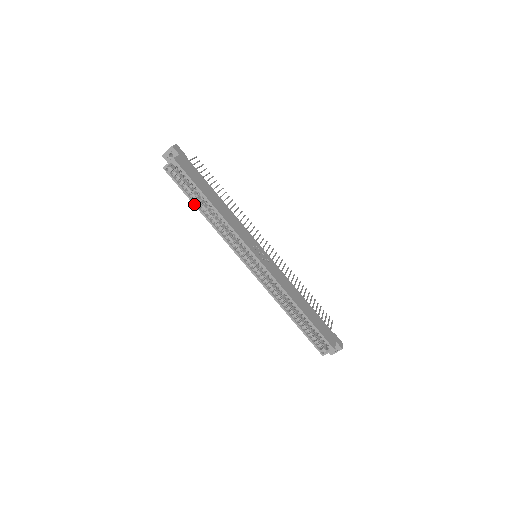
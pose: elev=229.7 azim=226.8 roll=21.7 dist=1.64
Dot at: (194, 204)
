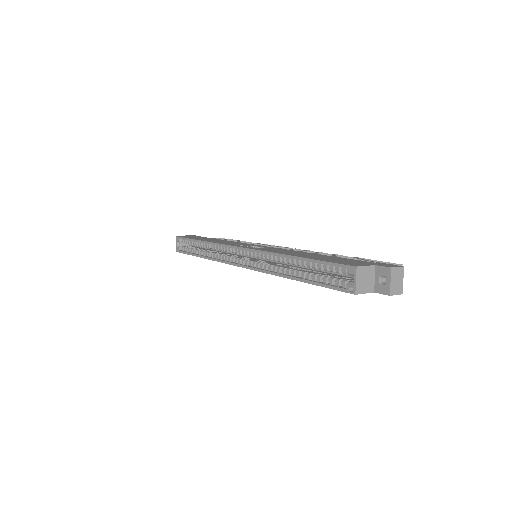
Dot at: occluded
